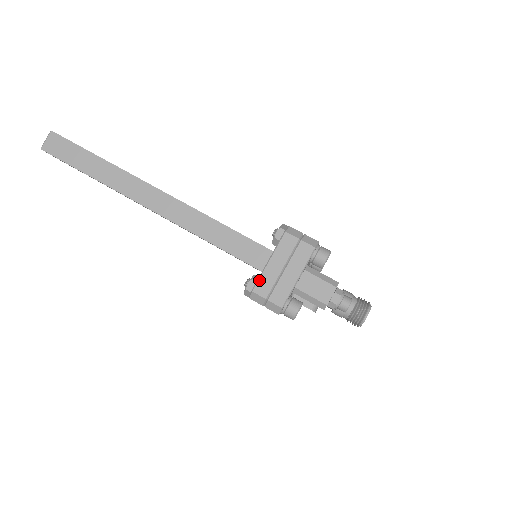
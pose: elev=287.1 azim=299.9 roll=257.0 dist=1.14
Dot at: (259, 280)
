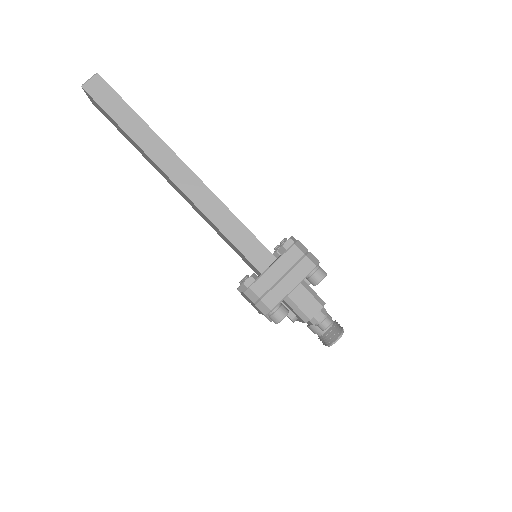
Dot at: (258, 279)
